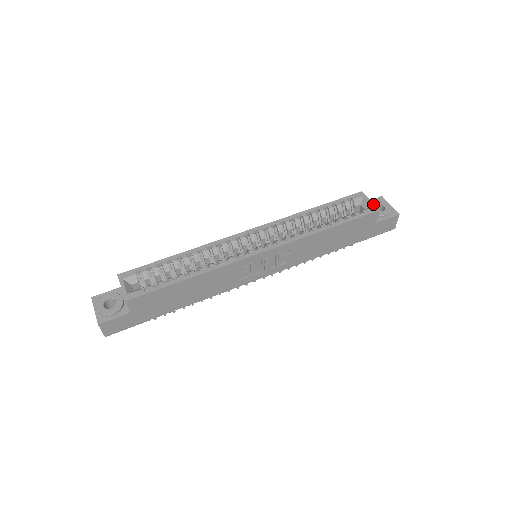
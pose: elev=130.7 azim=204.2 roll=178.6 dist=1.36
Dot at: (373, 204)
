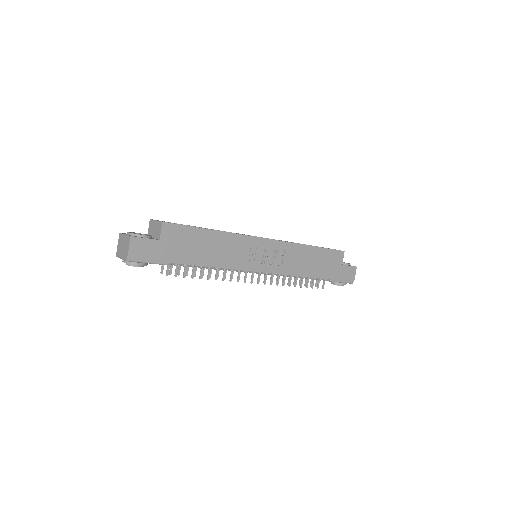
Dot at: occluded
